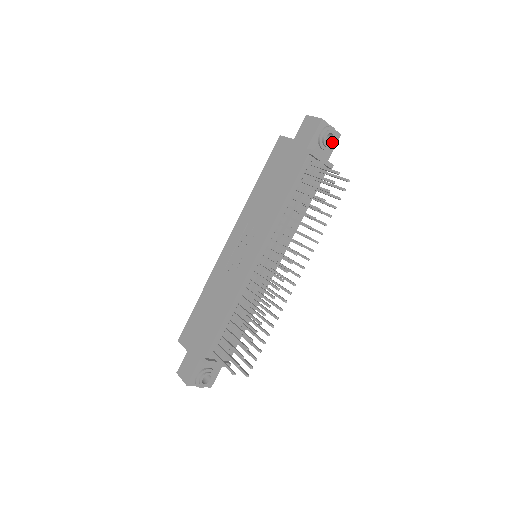
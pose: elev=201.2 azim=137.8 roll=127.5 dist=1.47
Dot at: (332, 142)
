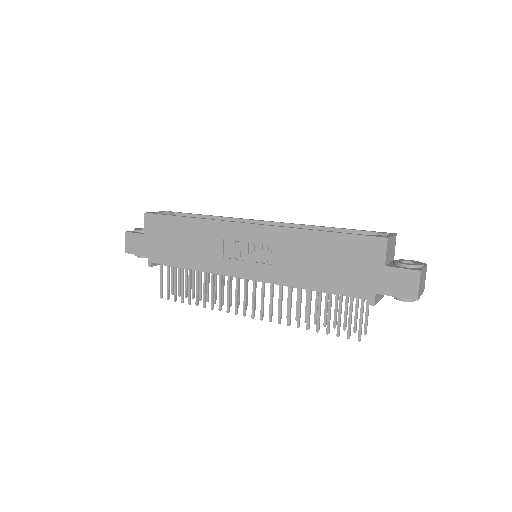
Dot at: occluded
